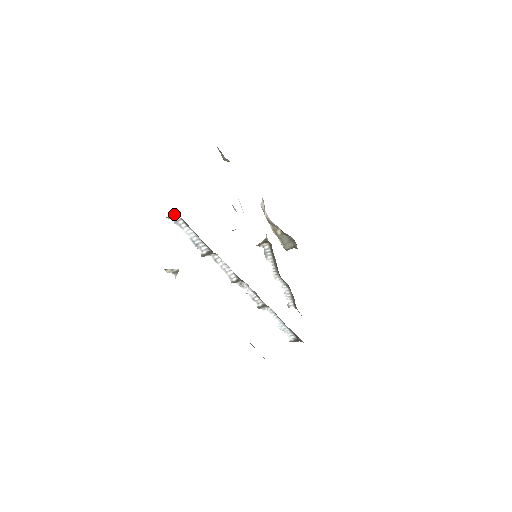
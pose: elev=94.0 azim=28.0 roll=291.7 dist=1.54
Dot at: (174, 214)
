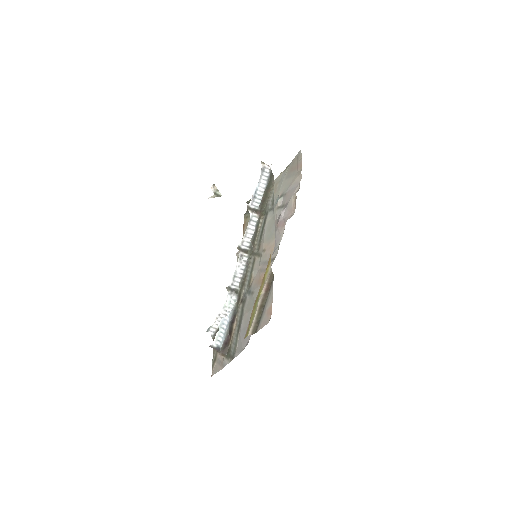
Dot at: (268, 165)
